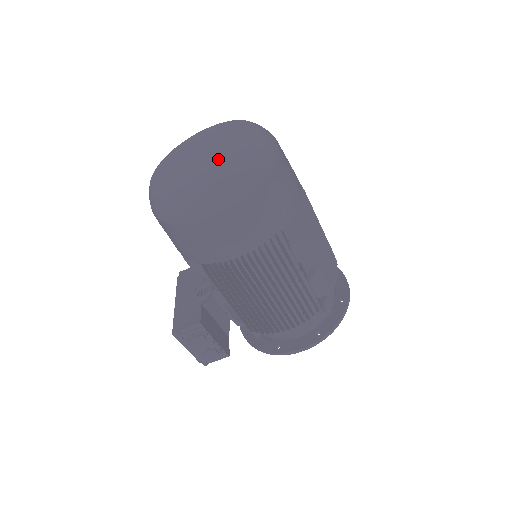
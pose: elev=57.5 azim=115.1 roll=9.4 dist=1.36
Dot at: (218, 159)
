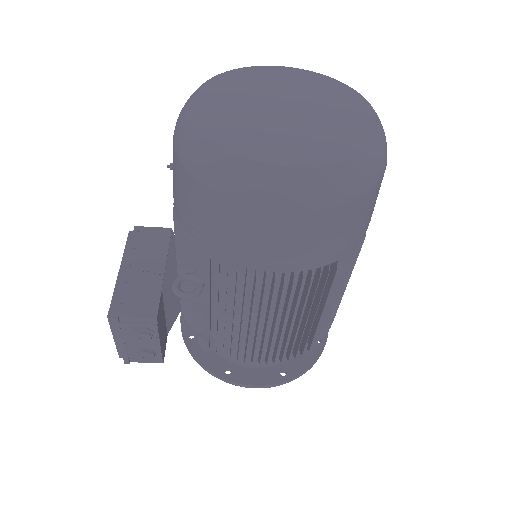
Dot at: (315, 128)
